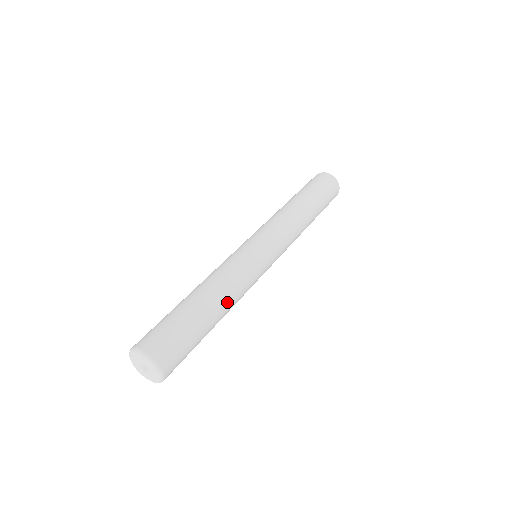
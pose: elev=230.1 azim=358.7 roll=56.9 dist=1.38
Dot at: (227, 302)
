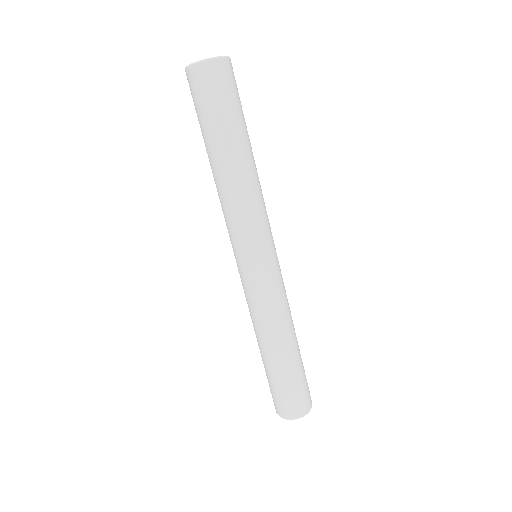
Dot at: occluded
